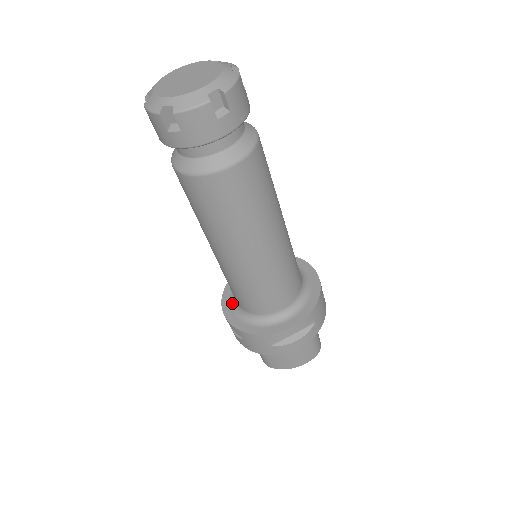
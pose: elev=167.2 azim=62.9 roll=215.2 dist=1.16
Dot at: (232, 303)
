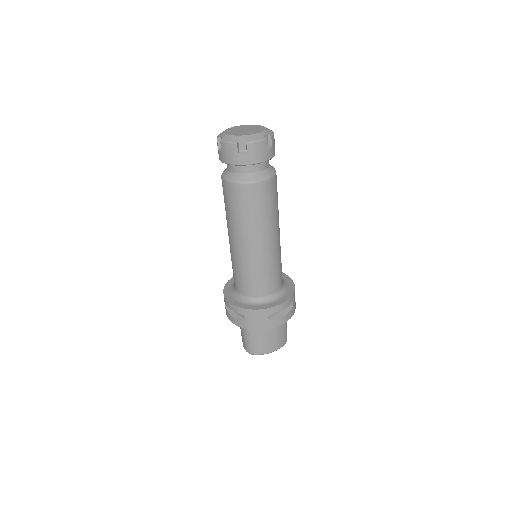
Dot at: (234, 296)
